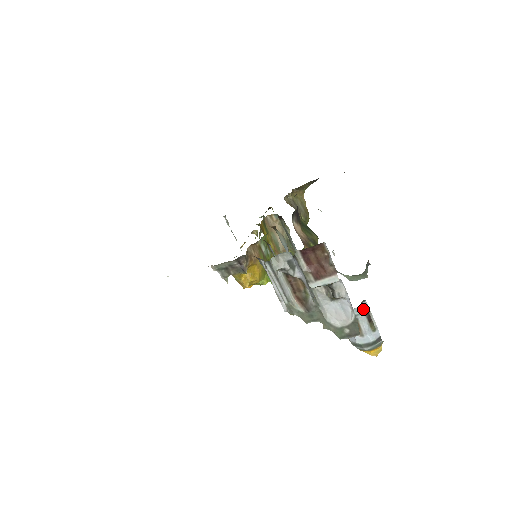
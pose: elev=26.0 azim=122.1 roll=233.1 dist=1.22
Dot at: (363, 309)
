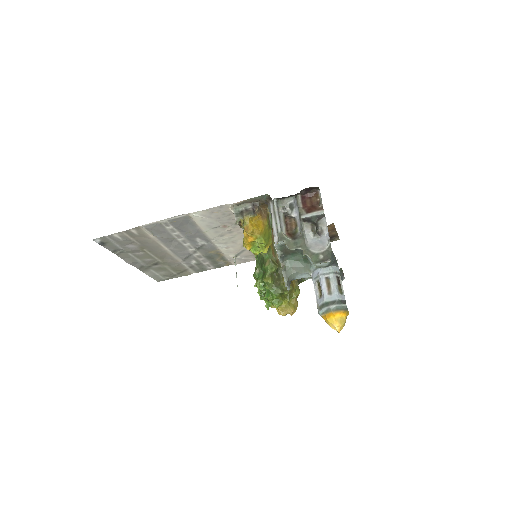
Dot at: (335, 270)
